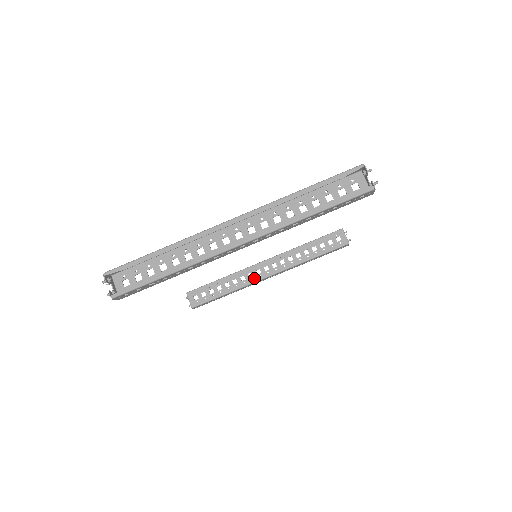
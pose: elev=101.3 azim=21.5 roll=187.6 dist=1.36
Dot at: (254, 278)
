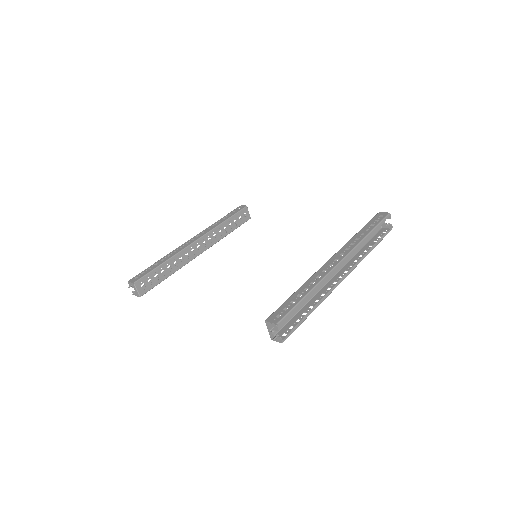
Dot at: (190, 257)
